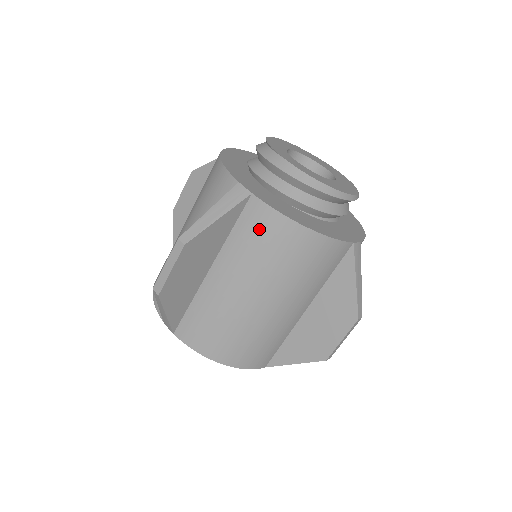
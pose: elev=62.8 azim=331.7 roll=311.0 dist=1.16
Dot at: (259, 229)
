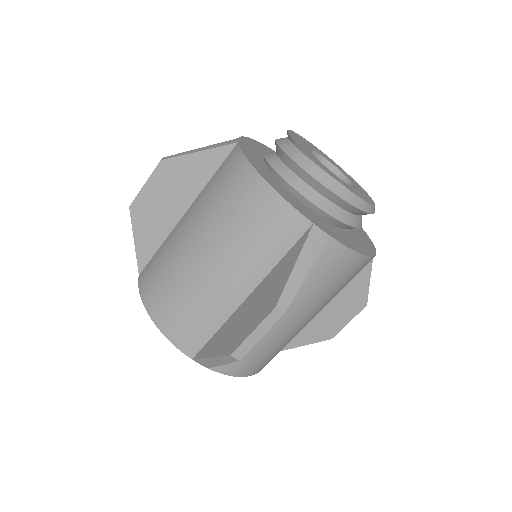
Dot at: (330, 267)
